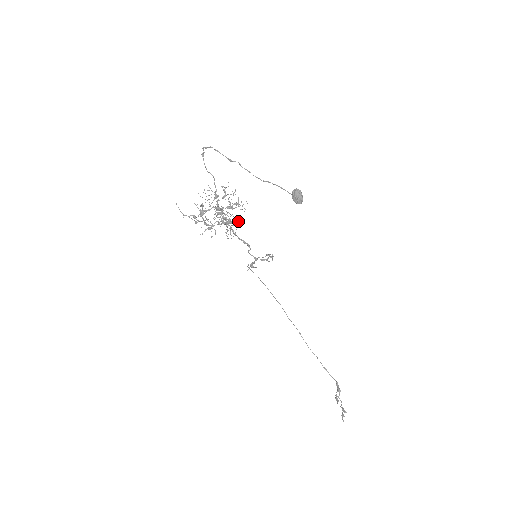
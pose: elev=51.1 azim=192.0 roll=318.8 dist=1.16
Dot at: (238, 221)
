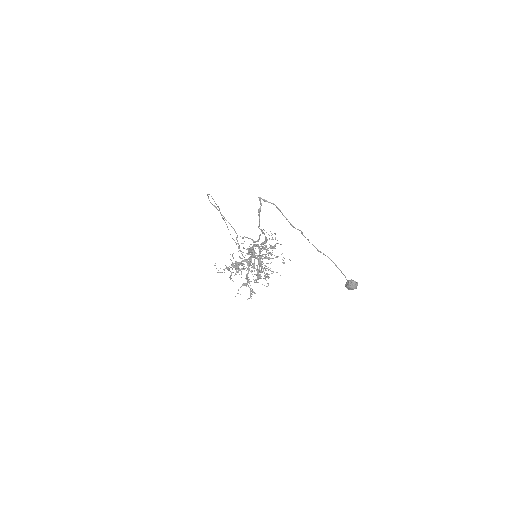
Dot at: occluded
